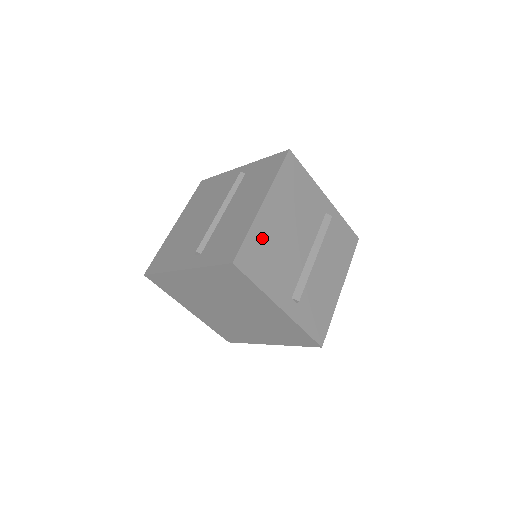
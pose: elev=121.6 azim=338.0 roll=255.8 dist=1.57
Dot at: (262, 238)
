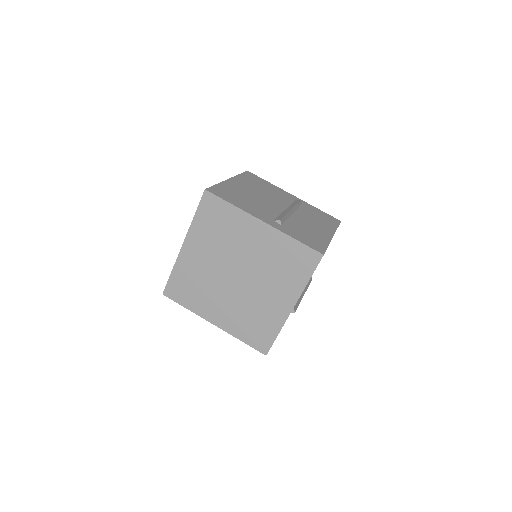
Dot at: (232, 190)
